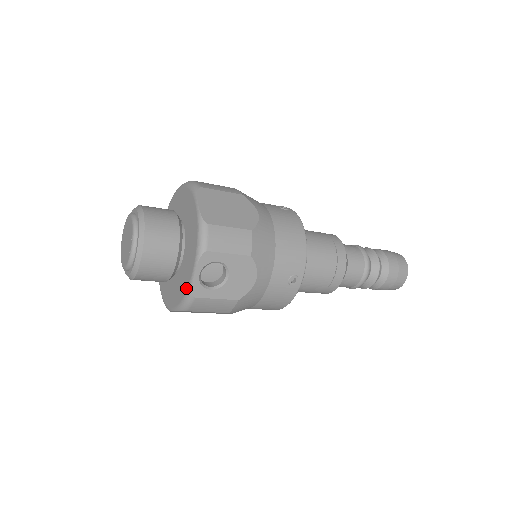
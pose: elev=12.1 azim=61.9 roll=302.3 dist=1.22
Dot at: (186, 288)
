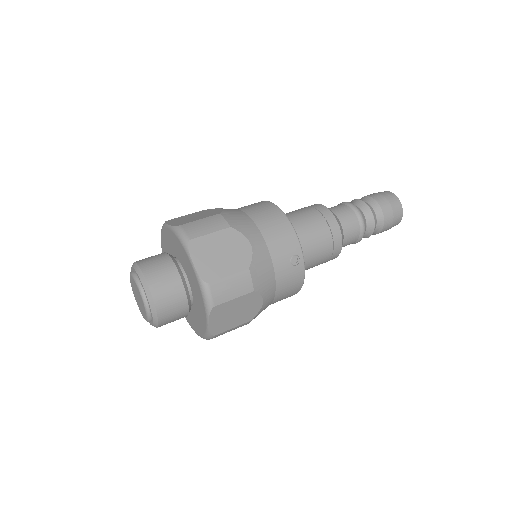
Dot at: (189, 324)
